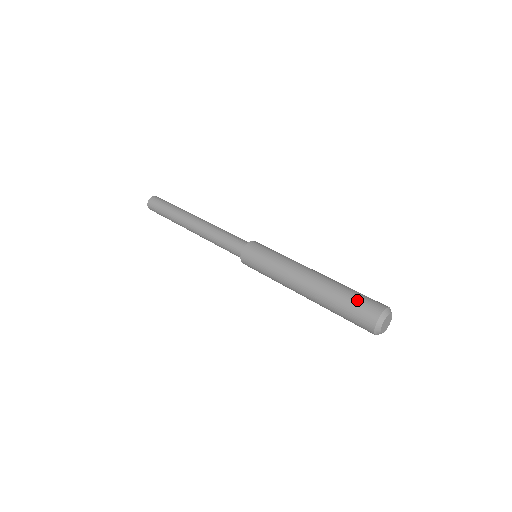
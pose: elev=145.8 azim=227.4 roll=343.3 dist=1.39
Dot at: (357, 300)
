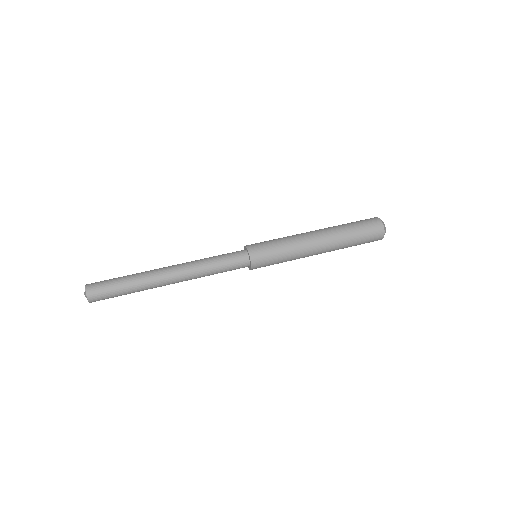
Dot at: (359, 221)
